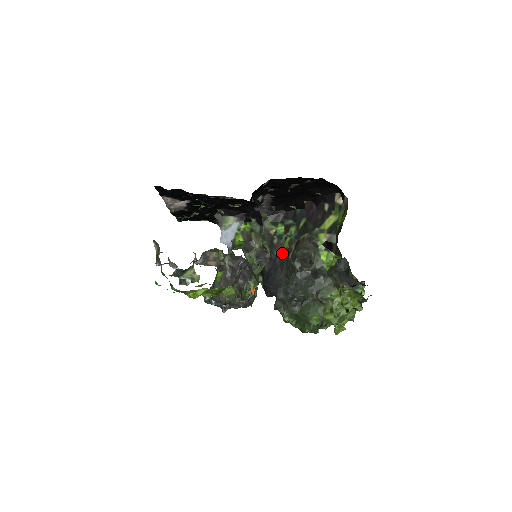
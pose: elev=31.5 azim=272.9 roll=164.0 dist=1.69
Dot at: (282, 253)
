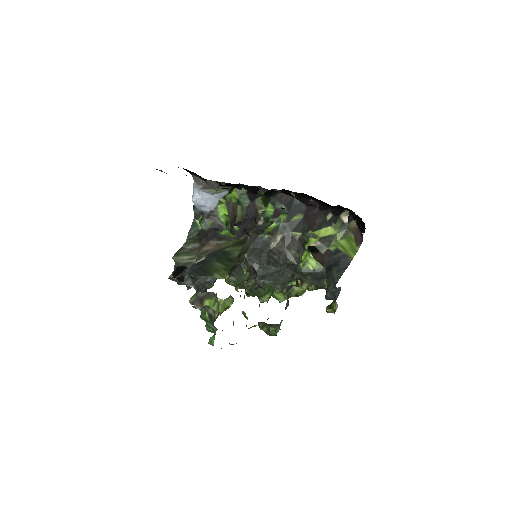
Dot at: (259, 233)
